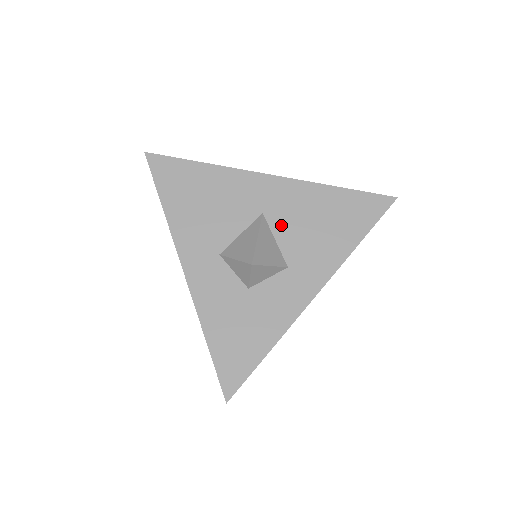
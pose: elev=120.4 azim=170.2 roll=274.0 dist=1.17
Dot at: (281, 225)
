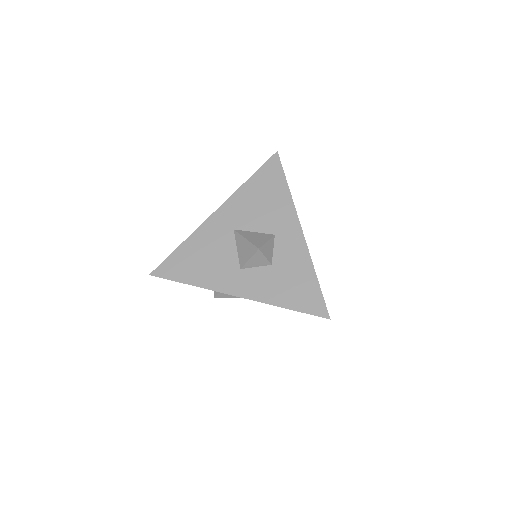
Dot at: (248, 224)
